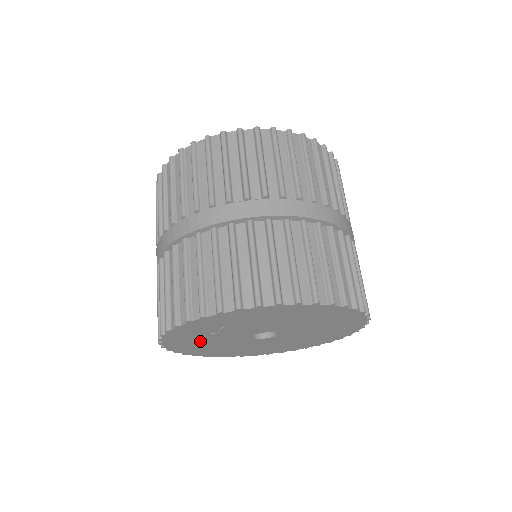
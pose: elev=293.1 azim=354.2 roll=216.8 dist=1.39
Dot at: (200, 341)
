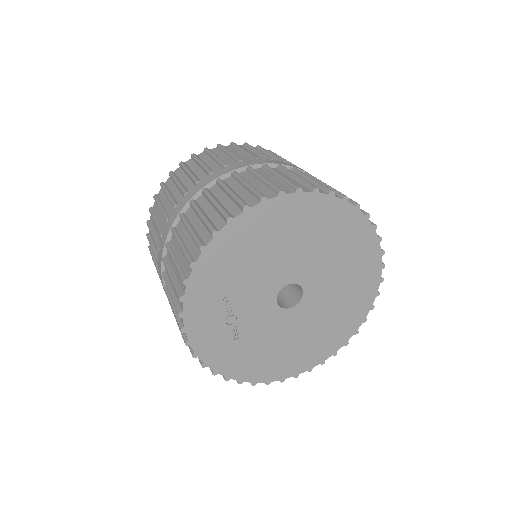
Dot at: (244, 346)
